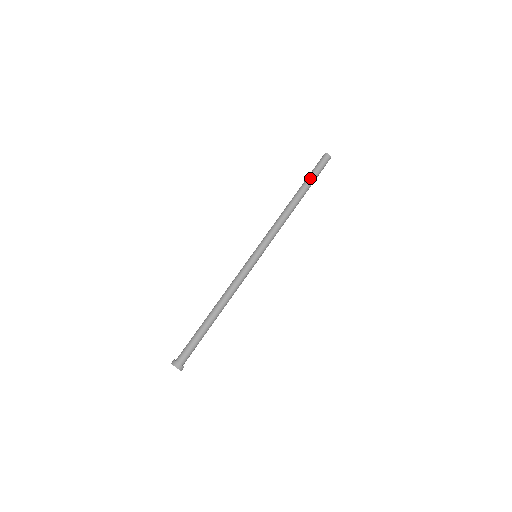
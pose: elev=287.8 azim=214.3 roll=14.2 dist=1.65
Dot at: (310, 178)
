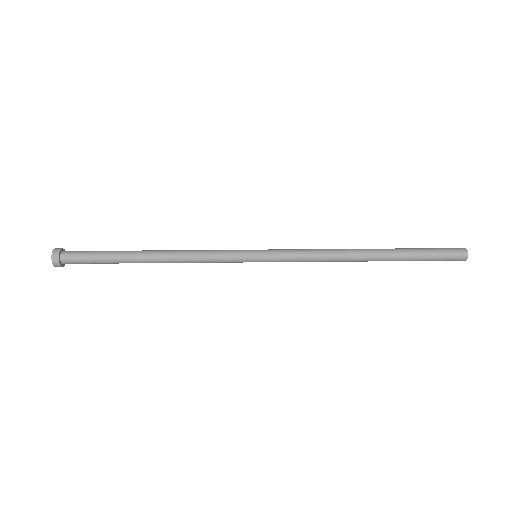
Dot at: (412, 248)
